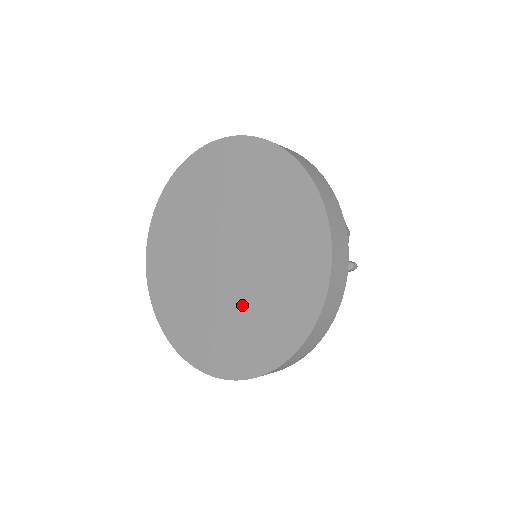
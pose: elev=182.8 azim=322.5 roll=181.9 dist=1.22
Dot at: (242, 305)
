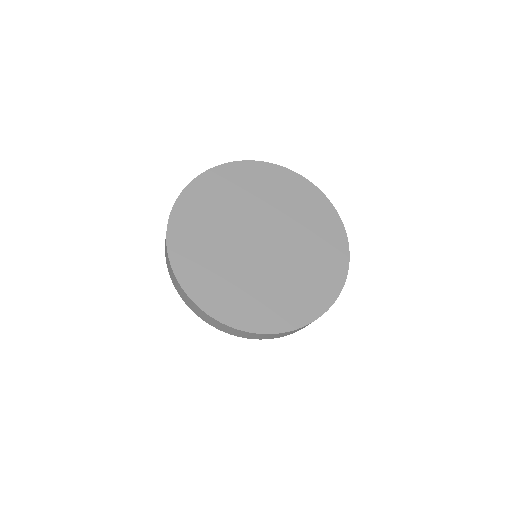
Dot at: (240, 272)
